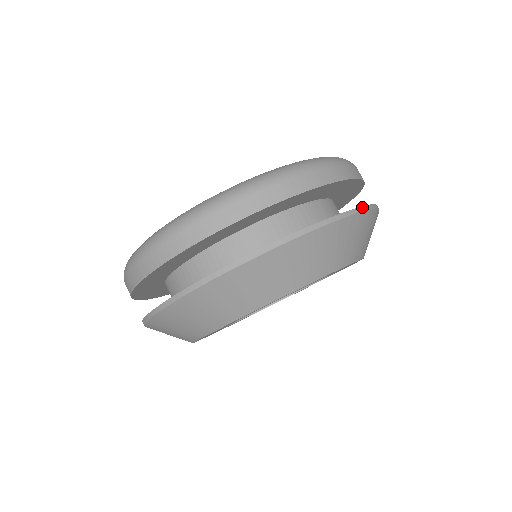
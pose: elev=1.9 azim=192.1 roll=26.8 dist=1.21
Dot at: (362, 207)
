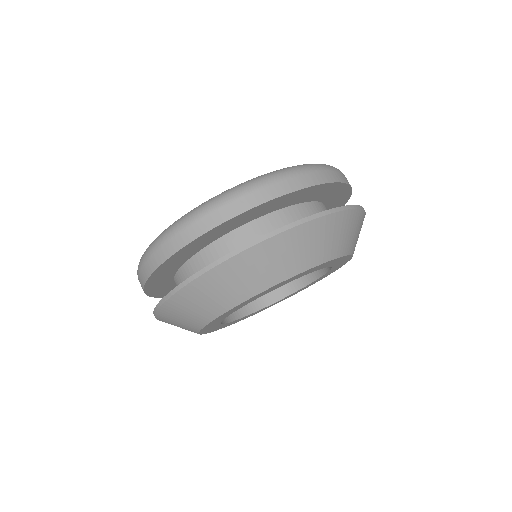
Dot at: (252, 242)
